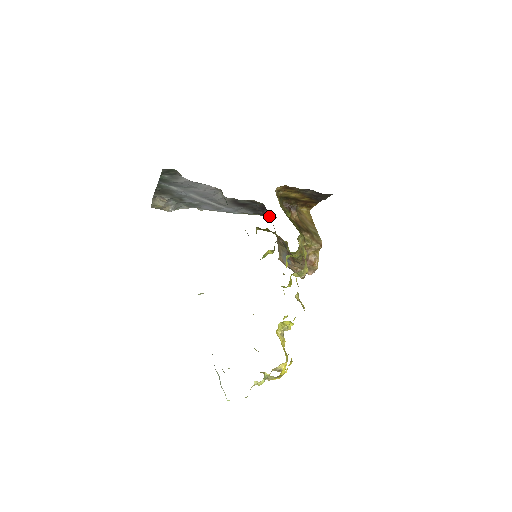
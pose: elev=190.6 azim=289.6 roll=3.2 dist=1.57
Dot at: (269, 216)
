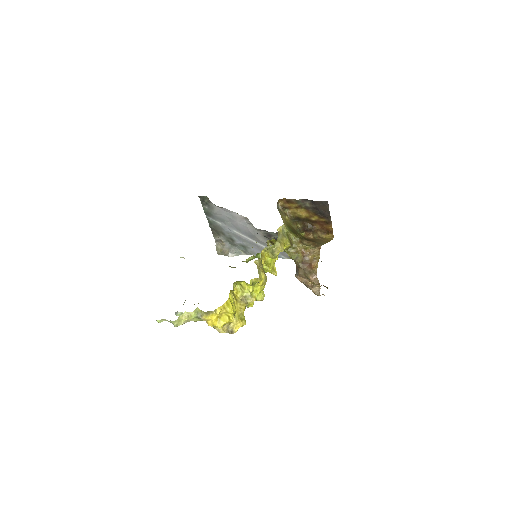
Dot at: occluded
